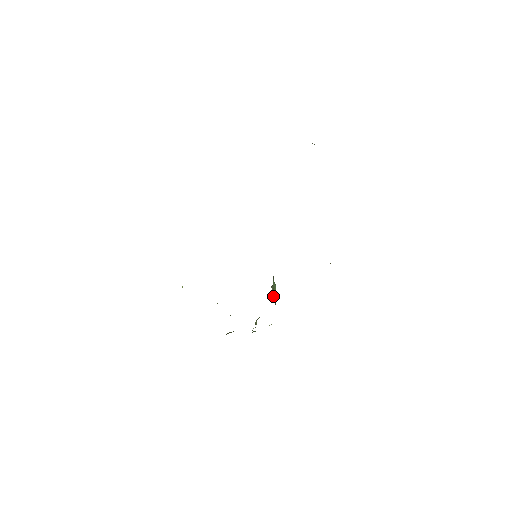
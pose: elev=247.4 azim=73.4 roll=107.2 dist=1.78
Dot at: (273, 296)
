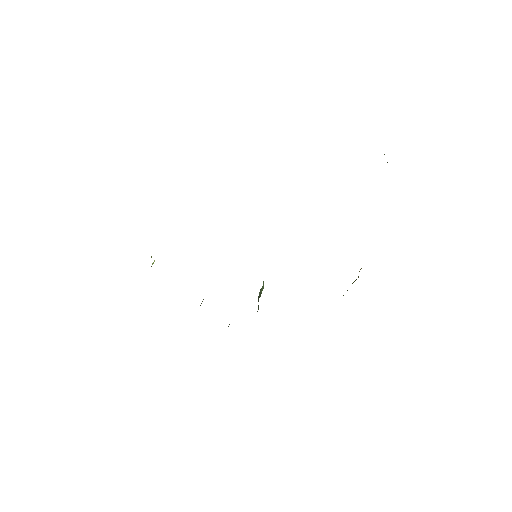
Dot at: (258, 301)
